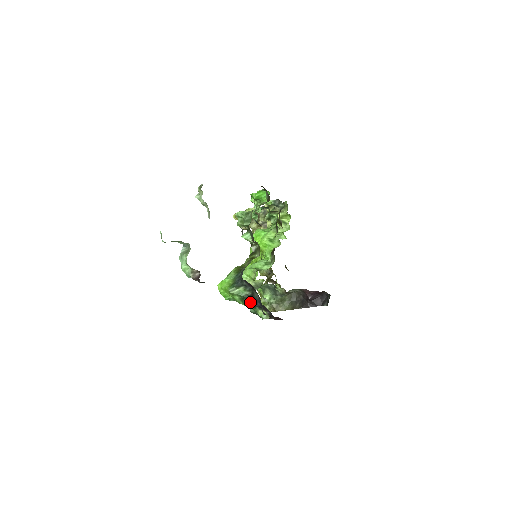
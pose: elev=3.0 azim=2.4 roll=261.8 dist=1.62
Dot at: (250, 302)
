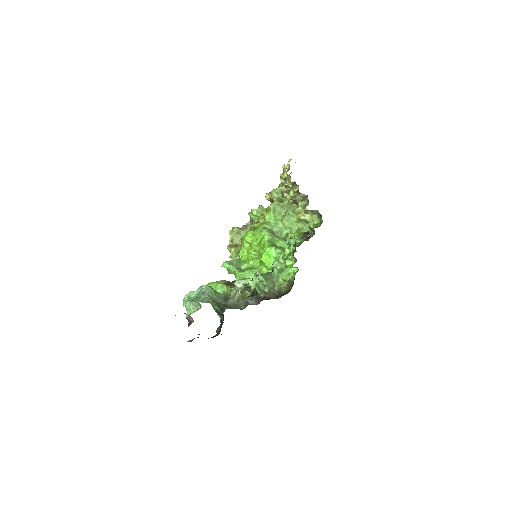
Dot at: (216, 312)
